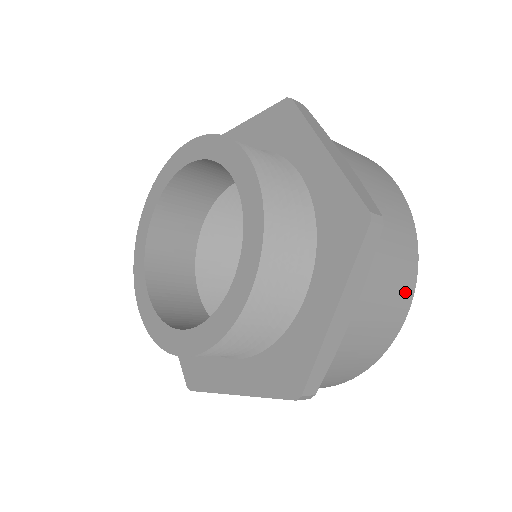
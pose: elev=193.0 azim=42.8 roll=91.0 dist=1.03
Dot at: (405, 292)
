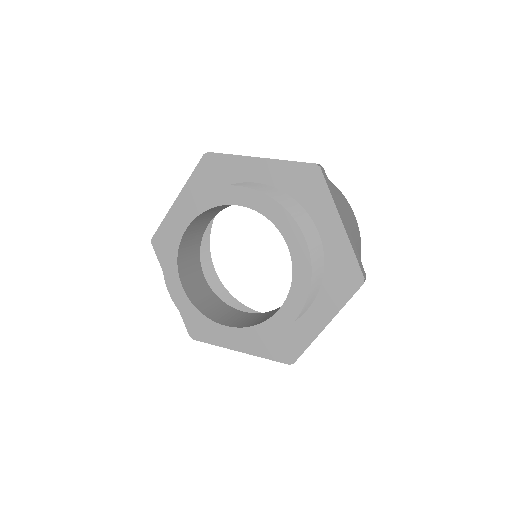
Dot at: occluded
